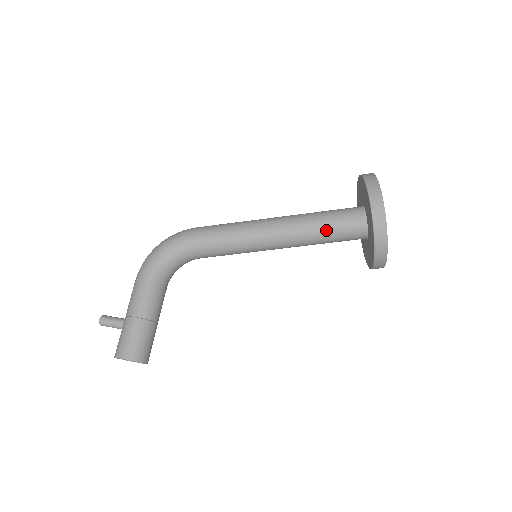
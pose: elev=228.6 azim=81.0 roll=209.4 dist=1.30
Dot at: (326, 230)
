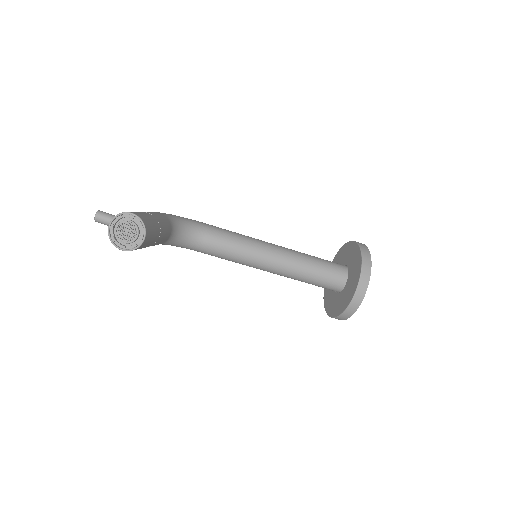
Dot at: (317, 260)
